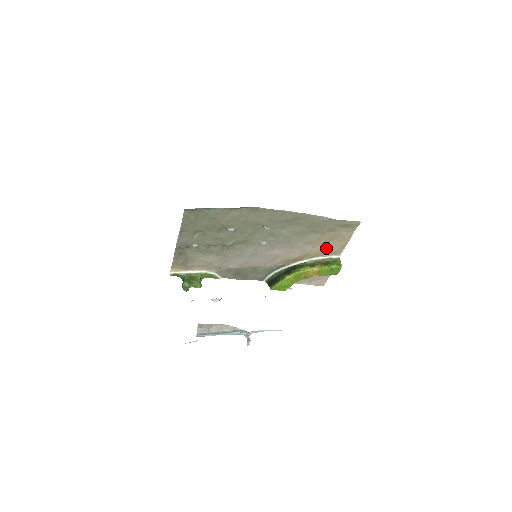
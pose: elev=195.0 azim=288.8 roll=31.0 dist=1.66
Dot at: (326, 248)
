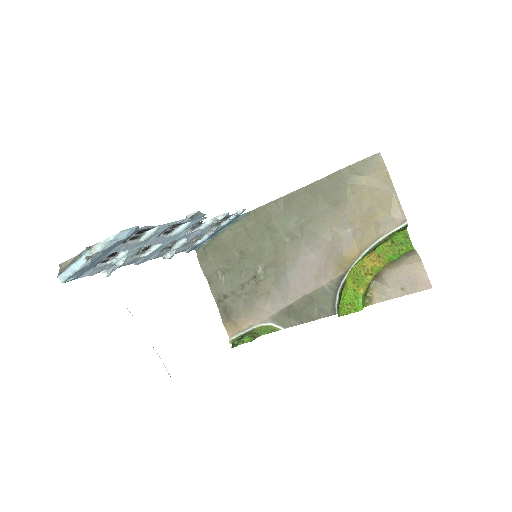
Dot at: (372, 220)
